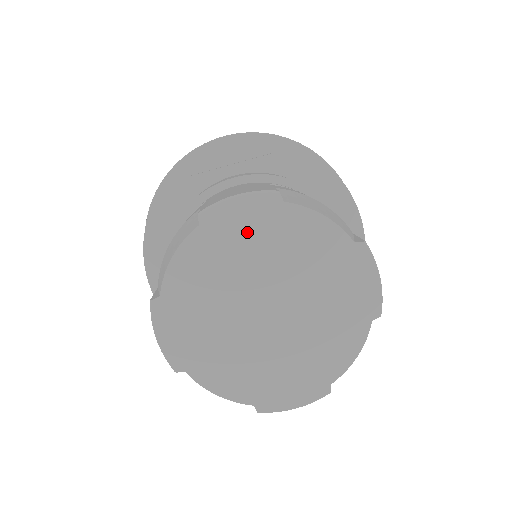
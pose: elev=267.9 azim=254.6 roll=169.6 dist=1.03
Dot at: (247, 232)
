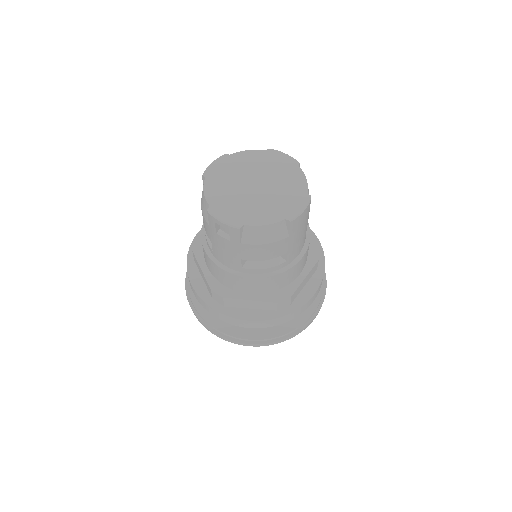
Dot at: (225, 169)
